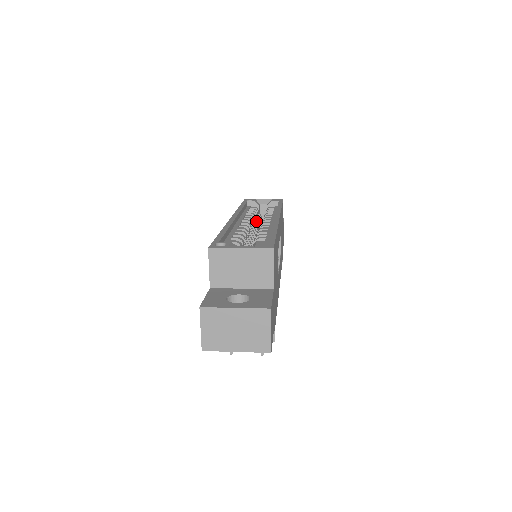
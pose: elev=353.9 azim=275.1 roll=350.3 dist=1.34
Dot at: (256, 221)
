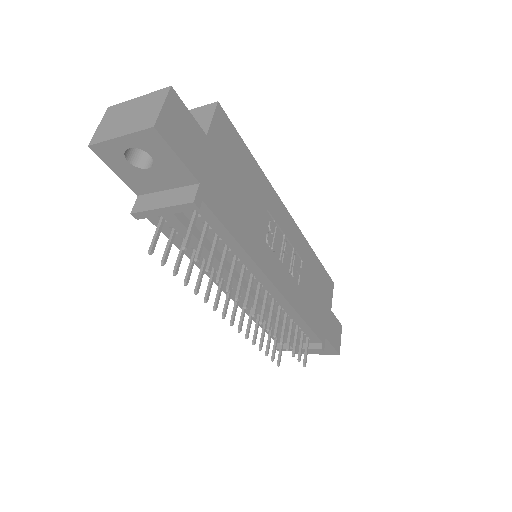
Dot at: occluded
